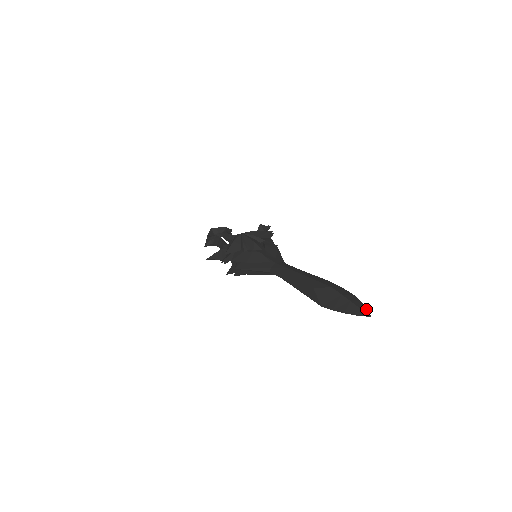
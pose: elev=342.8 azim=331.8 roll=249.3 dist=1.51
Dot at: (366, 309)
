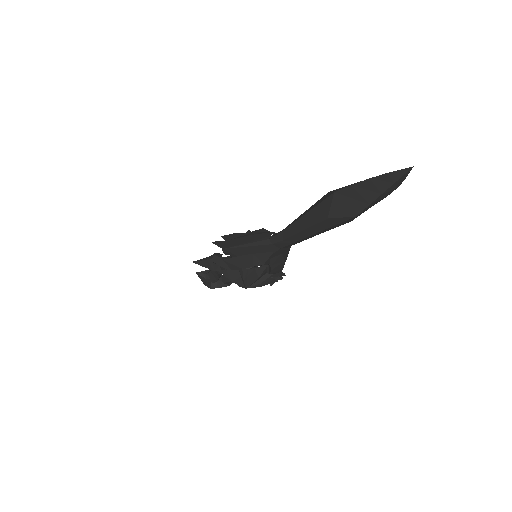
Dot at: (405, 175)
